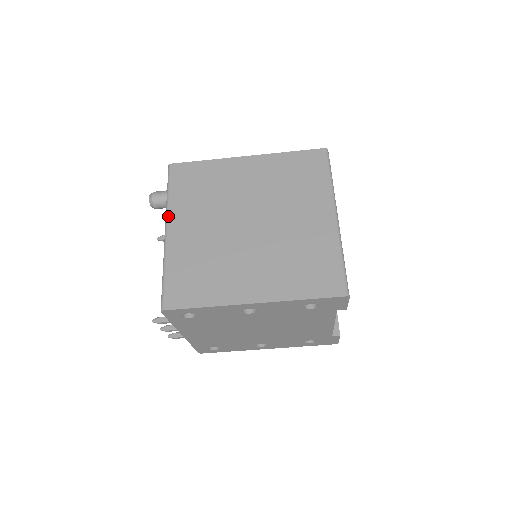
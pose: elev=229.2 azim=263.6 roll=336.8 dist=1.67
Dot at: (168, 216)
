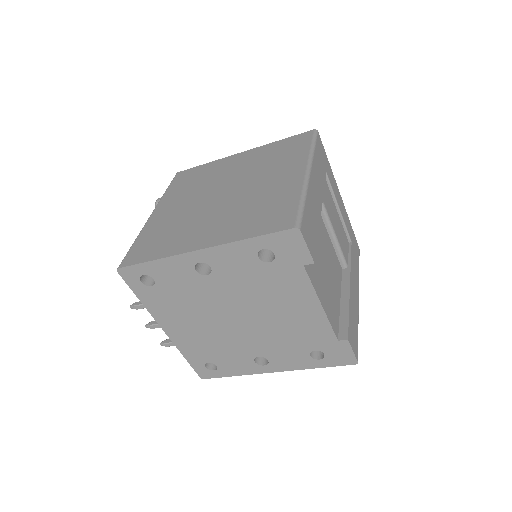
Dot at: (158, 204)
